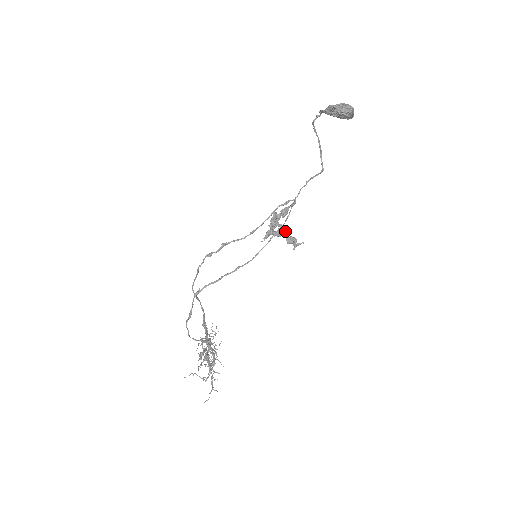
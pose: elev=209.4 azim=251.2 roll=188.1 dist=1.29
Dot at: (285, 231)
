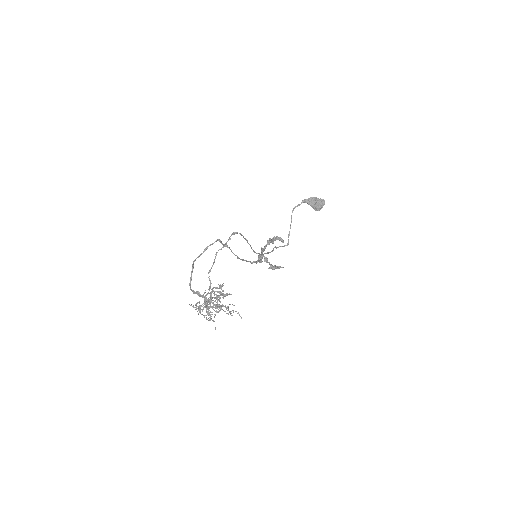
Dot at: occluded
